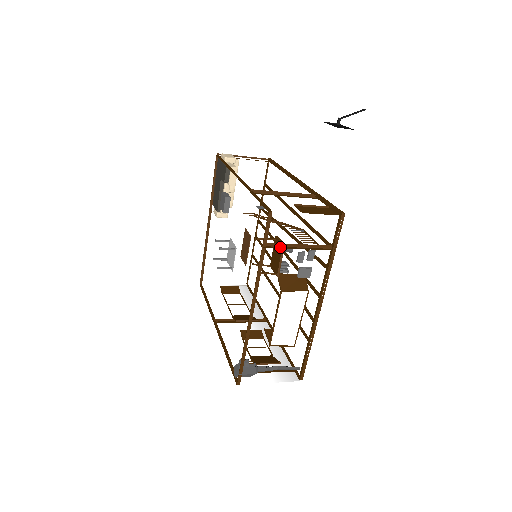
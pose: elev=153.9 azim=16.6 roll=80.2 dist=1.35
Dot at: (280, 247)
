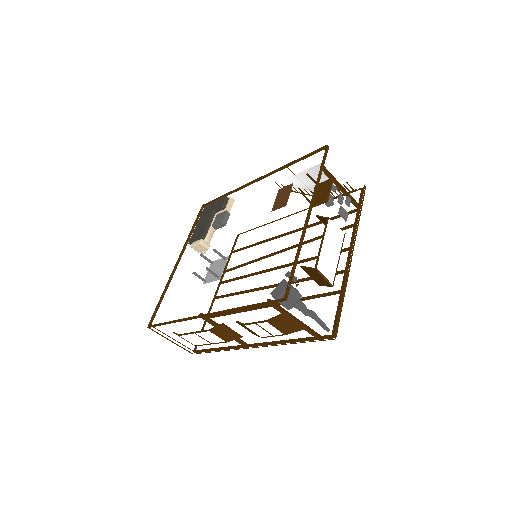
Dot at: (330, 178)
